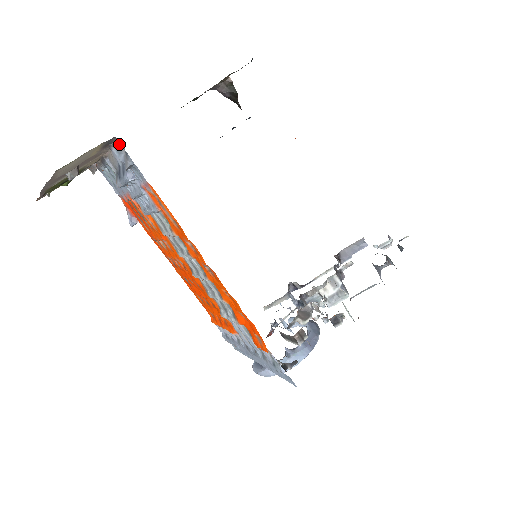
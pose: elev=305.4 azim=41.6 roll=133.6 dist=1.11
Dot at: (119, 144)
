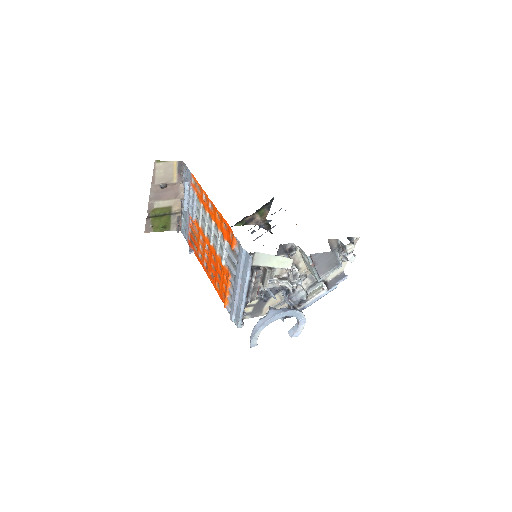
Dot at: (185, 168)
